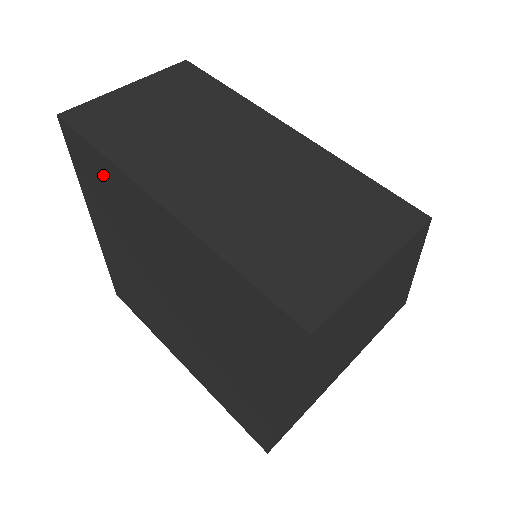
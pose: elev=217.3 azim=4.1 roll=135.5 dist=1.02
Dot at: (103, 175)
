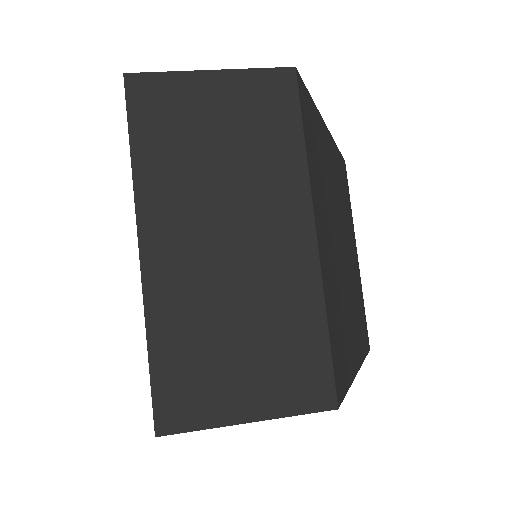
Dot at: occluded
